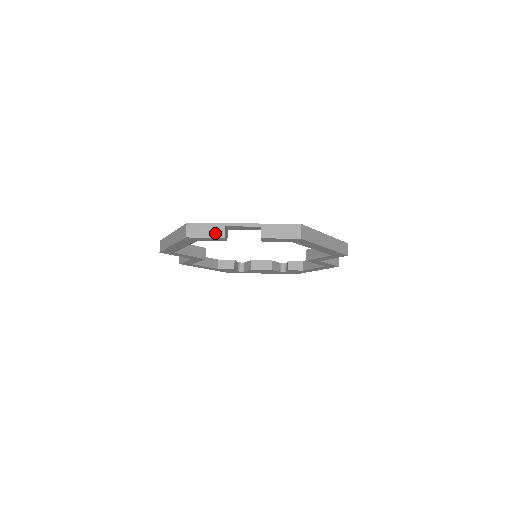
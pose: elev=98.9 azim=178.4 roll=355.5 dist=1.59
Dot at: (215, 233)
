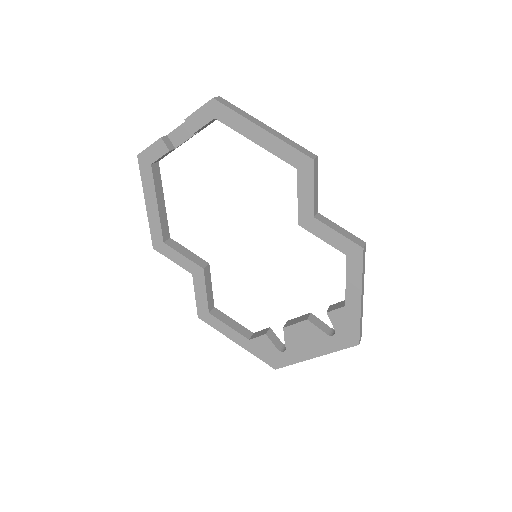
Dot at: (157, 141)
